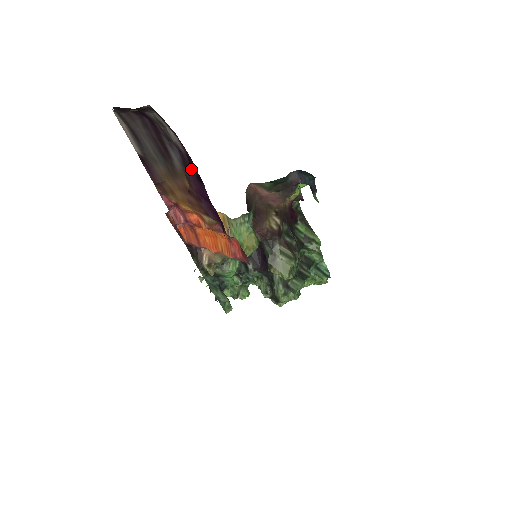
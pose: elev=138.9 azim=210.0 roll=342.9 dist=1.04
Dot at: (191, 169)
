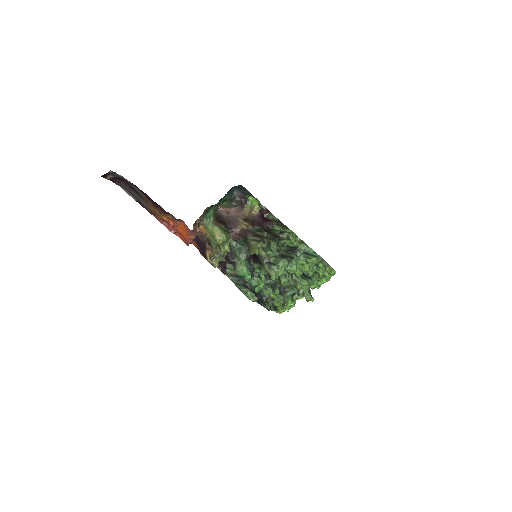
Dot at: (142, 191)
